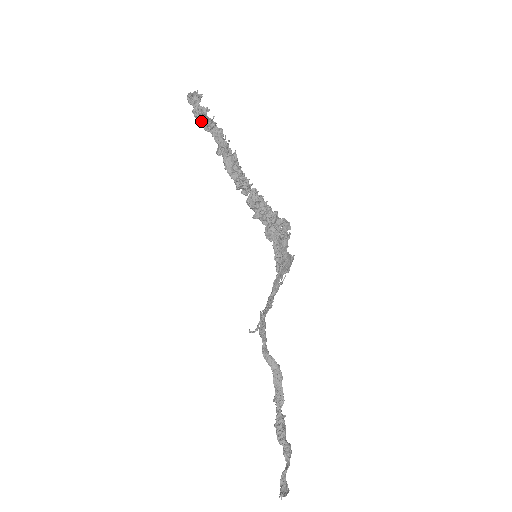
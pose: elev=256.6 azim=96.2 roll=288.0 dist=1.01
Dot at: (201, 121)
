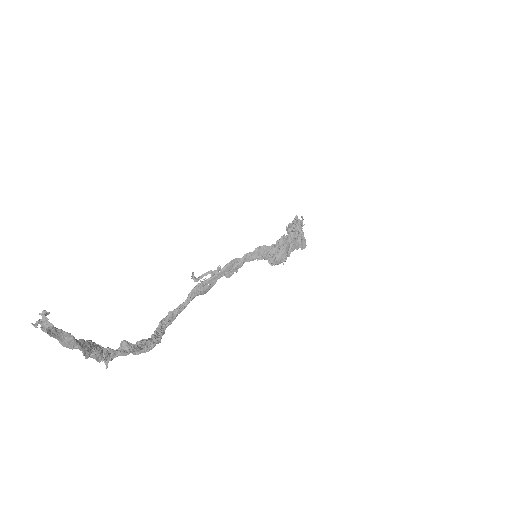
Dot at: occluded
